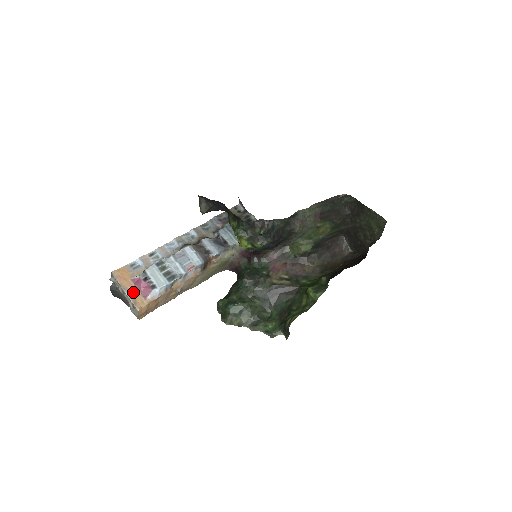
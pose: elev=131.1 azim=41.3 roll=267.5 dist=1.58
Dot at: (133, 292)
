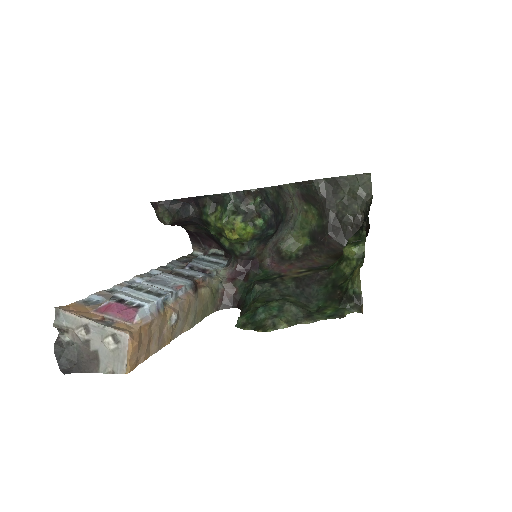
Dot at: (105, 322)
